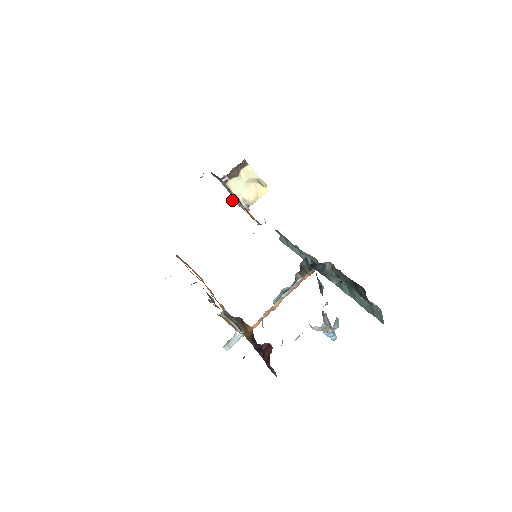
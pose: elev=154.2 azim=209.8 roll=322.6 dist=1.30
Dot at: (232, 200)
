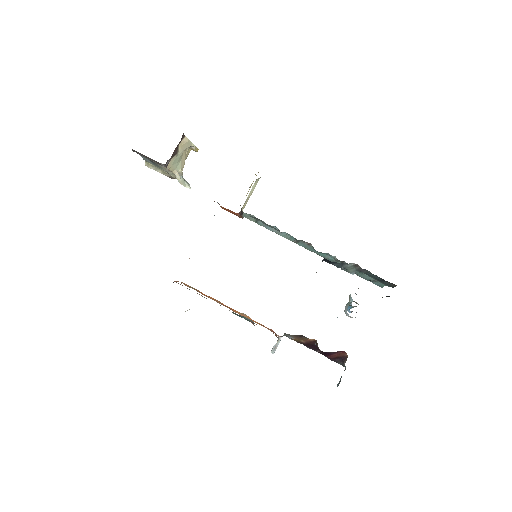
Dot at: occluded
